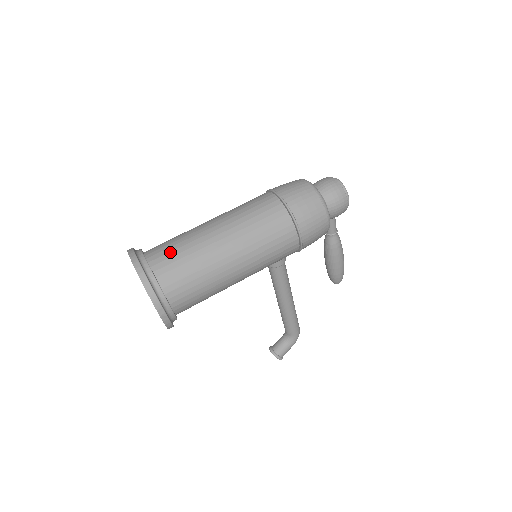
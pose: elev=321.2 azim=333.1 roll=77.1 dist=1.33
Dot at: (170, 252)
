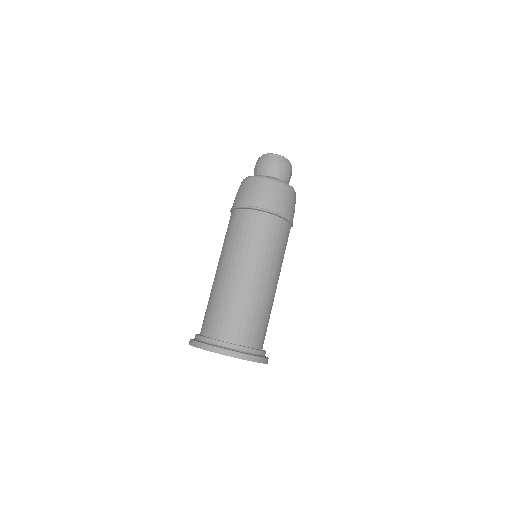
Dot at: (236, 321)
